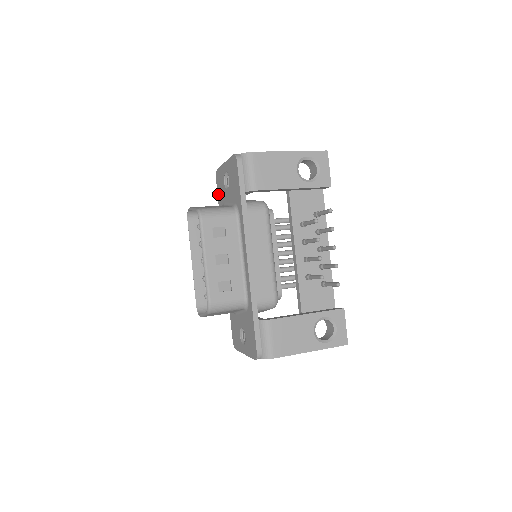
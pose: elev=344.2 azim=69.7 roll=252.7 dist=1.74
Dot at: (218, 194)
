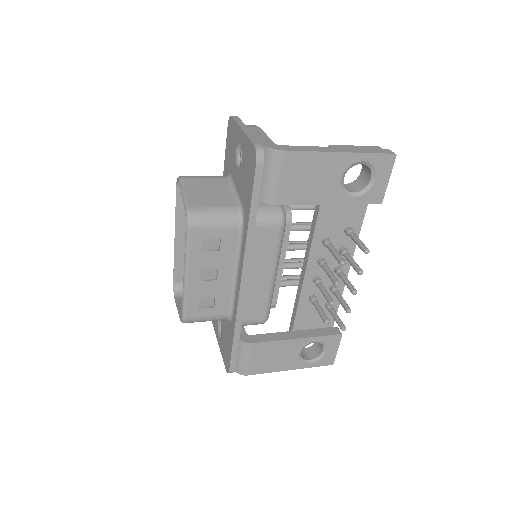
Dot at: (226, 148)
